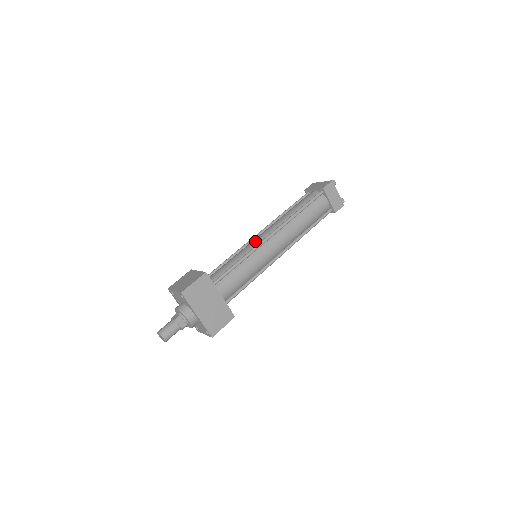
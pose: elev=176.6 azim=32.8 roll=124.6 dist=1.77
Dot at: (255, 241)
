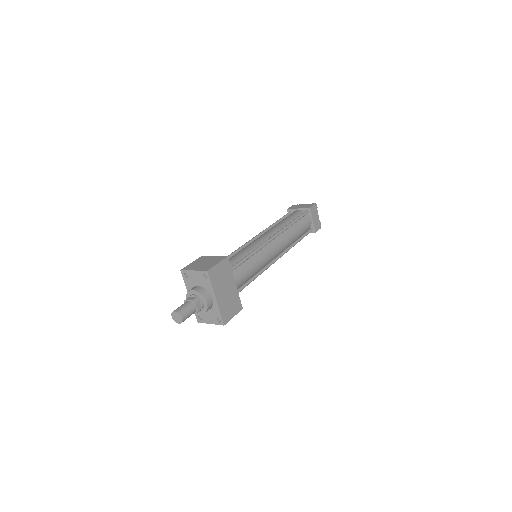
Dot at: (258, 241)
